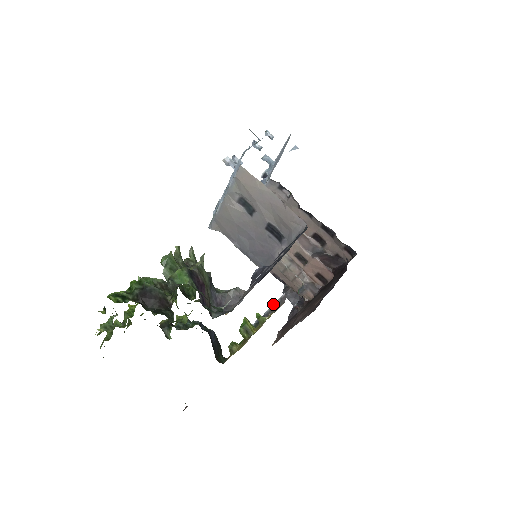
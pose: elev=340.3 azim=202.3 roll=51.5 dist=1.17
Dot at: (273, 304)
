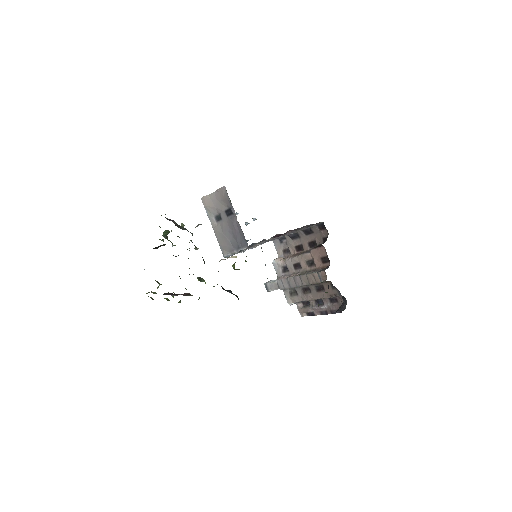
Dot at: occluded
